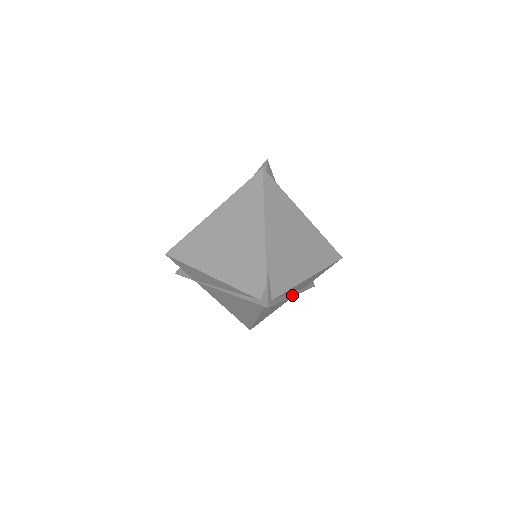
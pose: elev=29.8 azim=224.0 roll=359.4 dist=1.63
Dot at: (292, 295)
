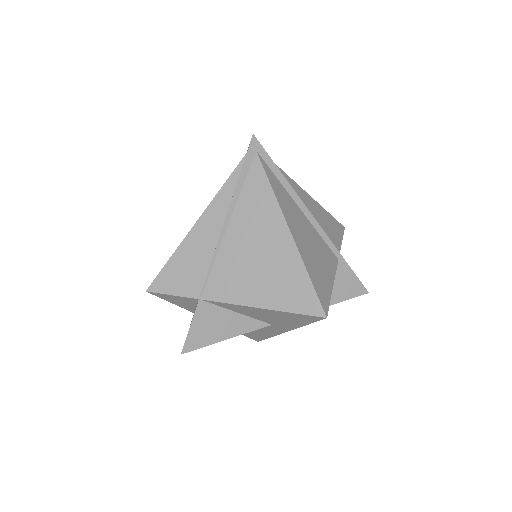
Dot at: (307, 211)
